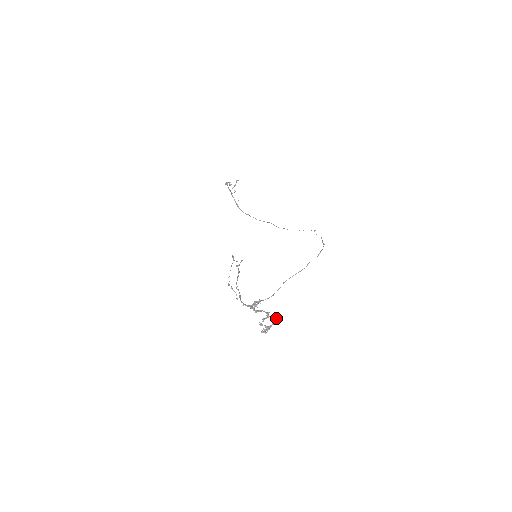
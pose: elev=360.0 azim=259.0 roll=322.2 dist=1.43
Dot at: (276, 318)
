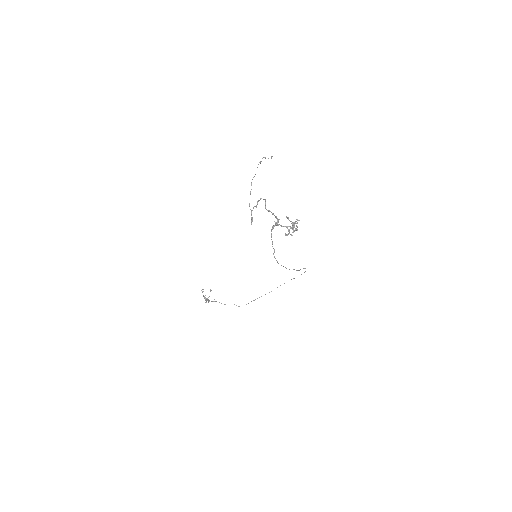
Dot at: occluded
